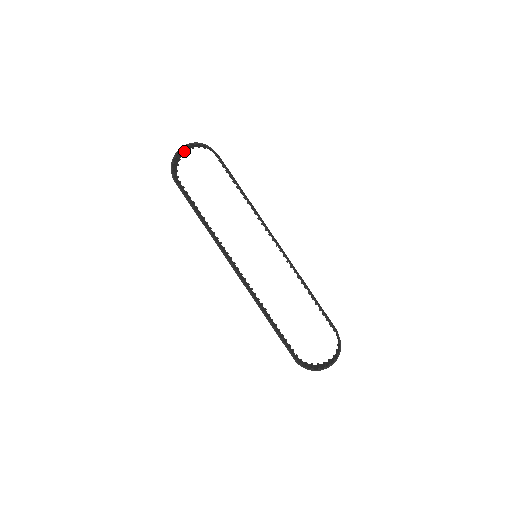
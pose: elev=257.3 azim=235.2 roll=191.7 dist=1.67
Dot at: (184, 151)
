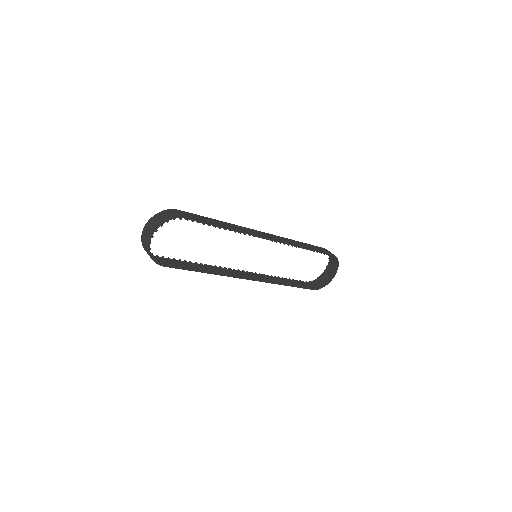
Dot at: (144, 232)
